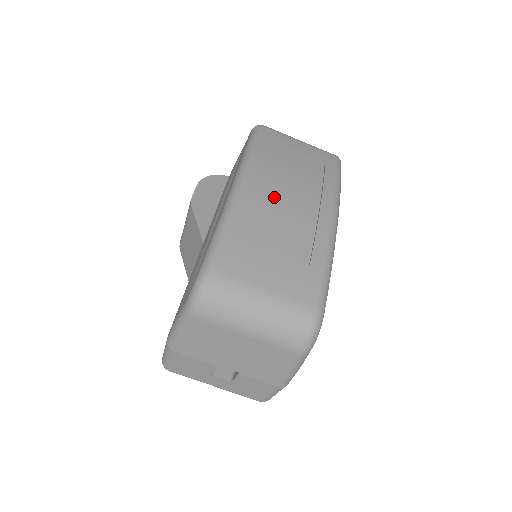
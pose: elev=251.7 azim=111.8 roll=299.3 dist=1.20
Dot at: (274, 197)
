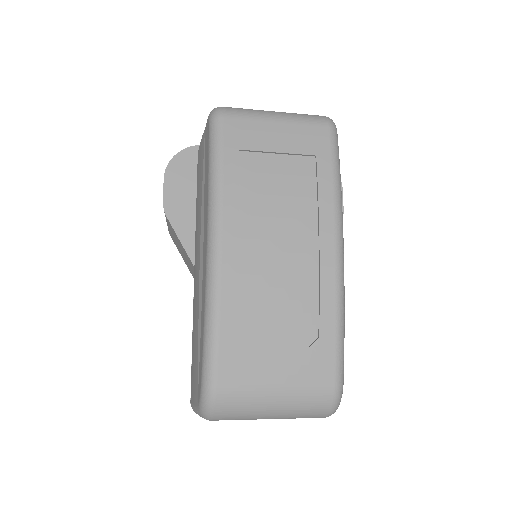
Dot at: (261, 254)
